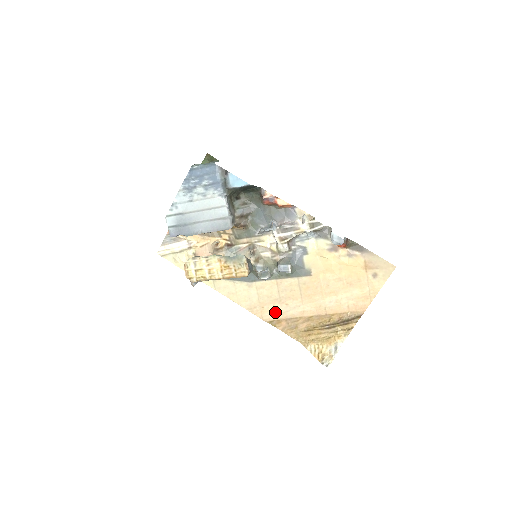
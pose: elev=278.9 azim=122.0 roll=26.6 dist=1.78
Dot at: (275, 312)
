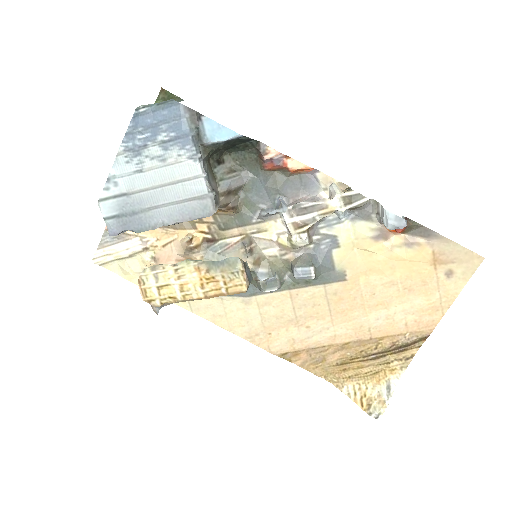
Dot at: (289, 340)
